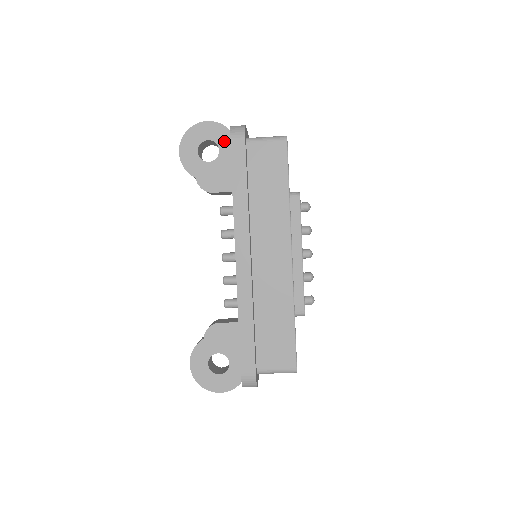
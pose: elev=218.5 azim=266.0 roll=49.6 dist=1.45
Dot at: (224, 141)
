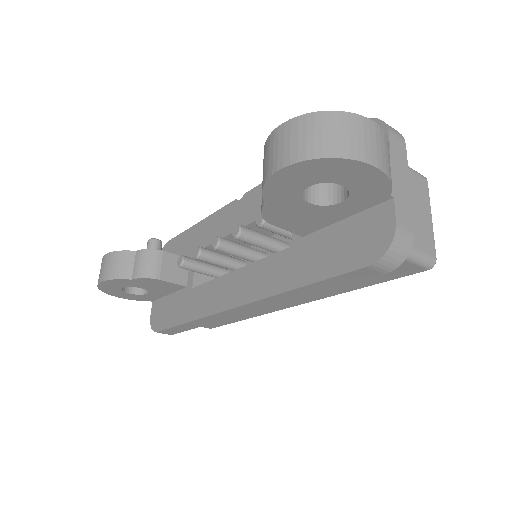
Dot at: (363, 199)
